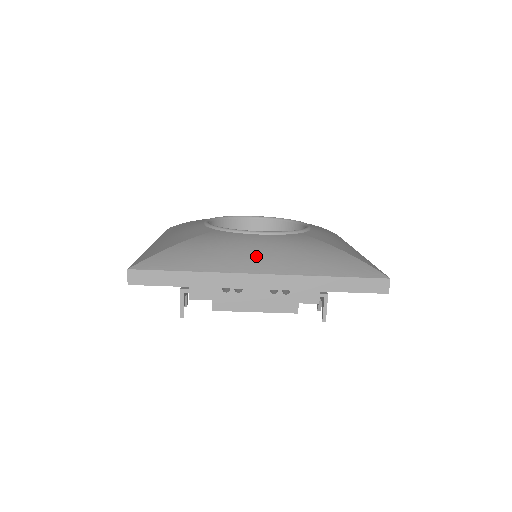
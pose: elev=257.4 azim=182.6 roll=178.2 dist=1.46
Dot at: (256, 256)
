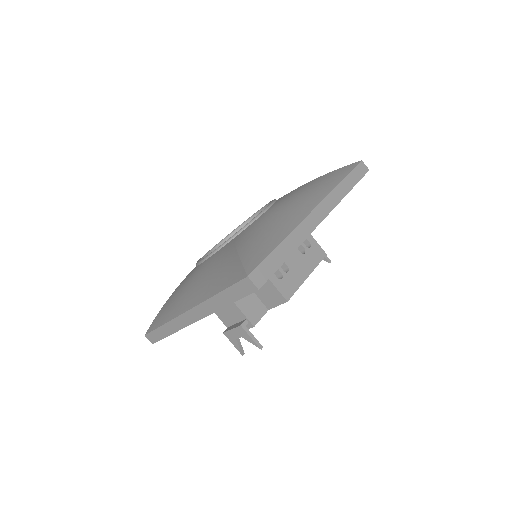
Dot at: (293, 209)
